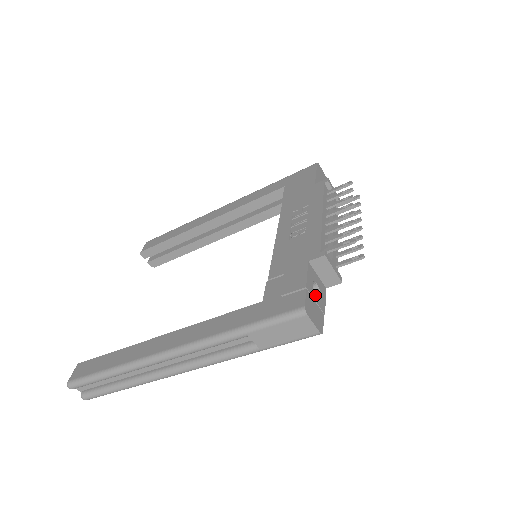
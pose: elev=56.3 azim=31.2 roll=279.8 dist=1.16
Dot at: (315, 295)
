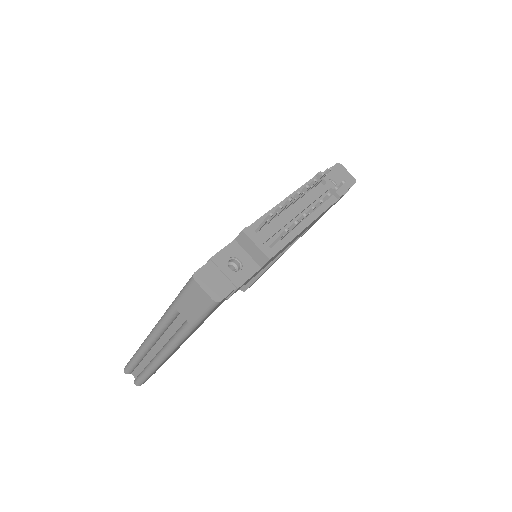
Dot at: (227, 268)
